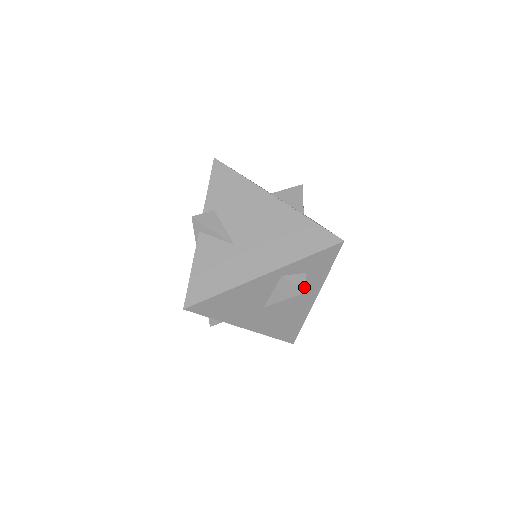
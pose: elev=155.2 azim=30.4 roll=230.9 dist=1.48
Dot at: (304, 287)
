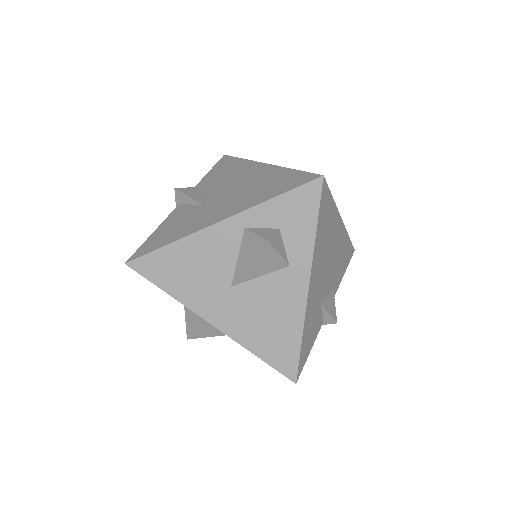
Dot at: (268, 238)
